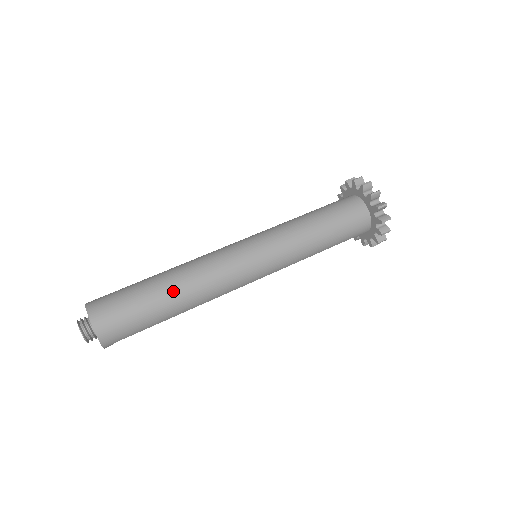
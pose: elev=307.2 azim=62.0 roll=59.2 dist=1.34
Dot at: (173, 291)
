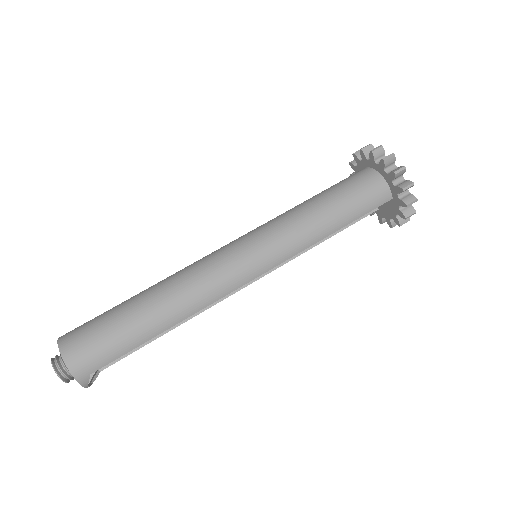
Dot at: (151, 299)
